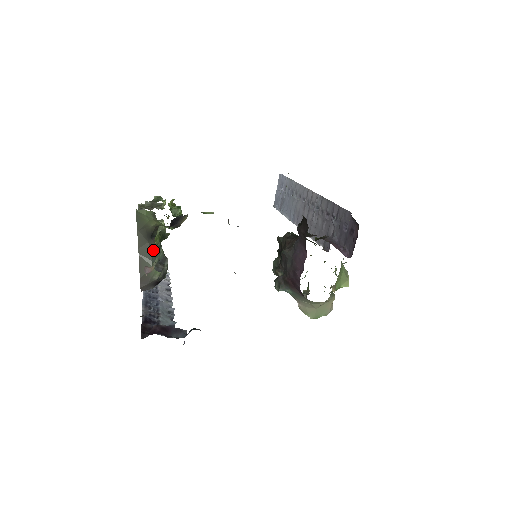
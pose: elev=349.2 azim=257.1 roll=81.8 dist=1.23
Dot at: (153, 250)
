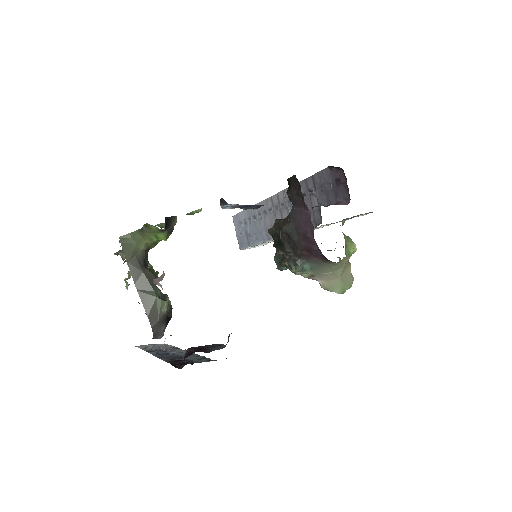
Dot at: (151, 280)
